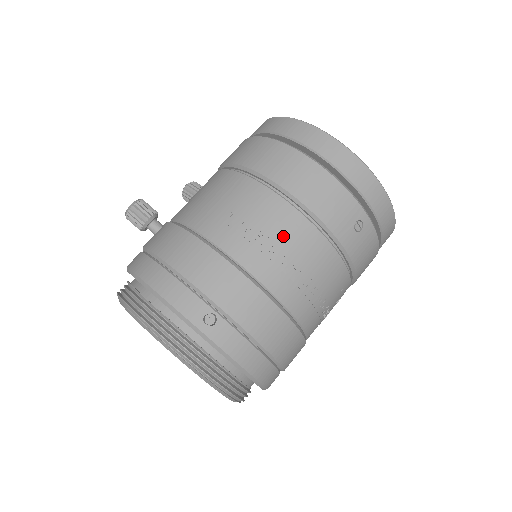
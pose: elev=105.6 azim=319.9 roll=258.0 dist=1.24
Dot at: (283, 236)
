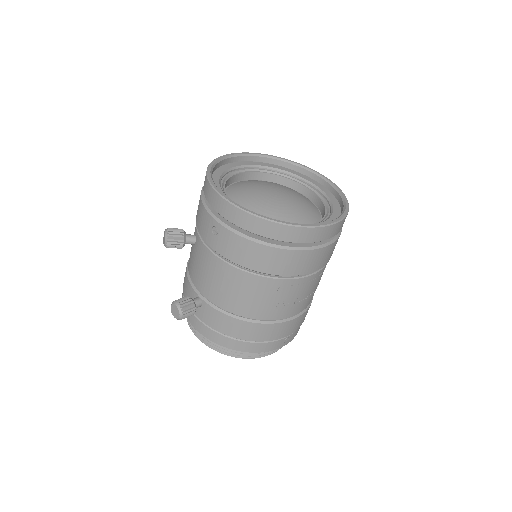
Dot at: (307, 290)
